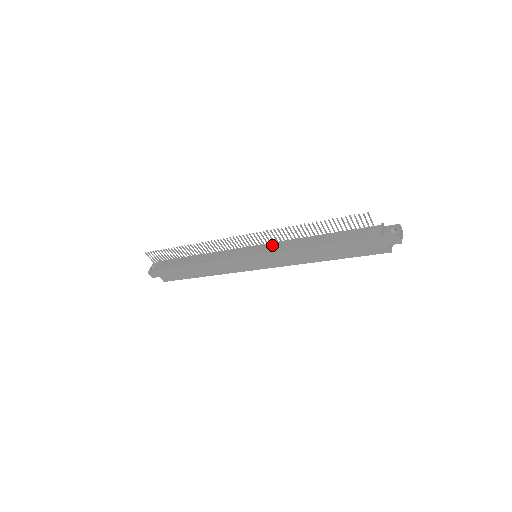
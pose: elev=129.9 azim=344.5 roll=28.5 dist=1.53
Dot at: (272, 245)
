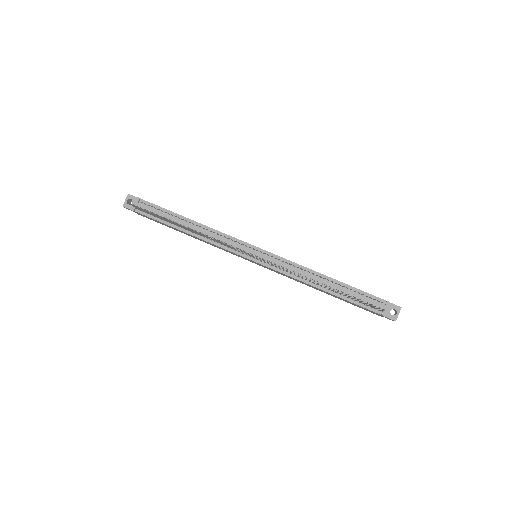
Dot at: occluded
